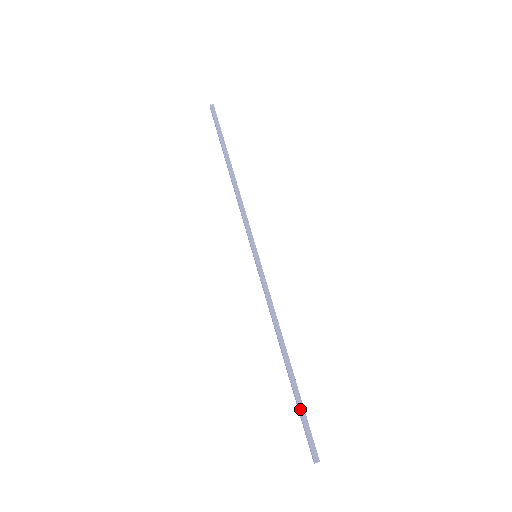
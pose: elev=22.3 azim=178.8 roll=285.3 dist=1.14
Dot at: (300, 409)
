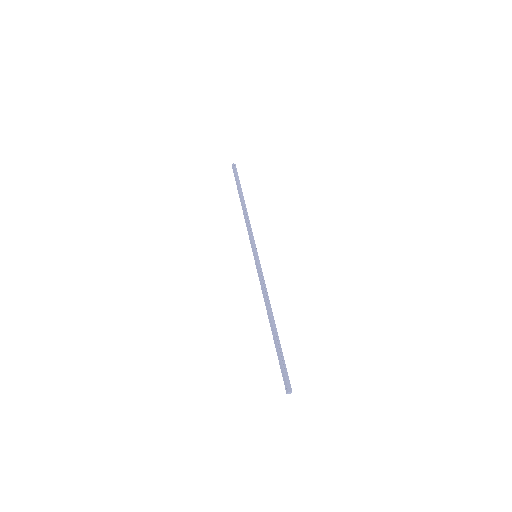
Dot at: (281, 355)
